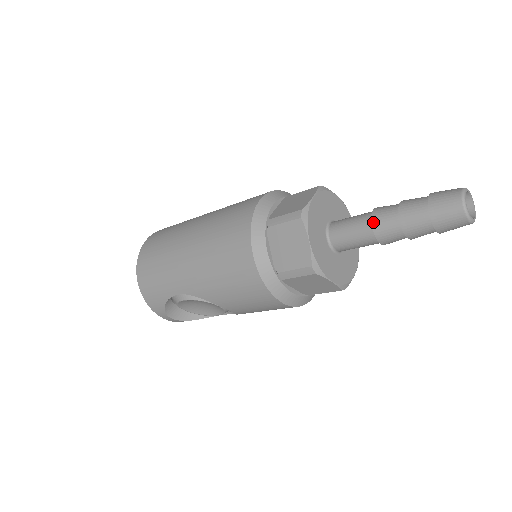
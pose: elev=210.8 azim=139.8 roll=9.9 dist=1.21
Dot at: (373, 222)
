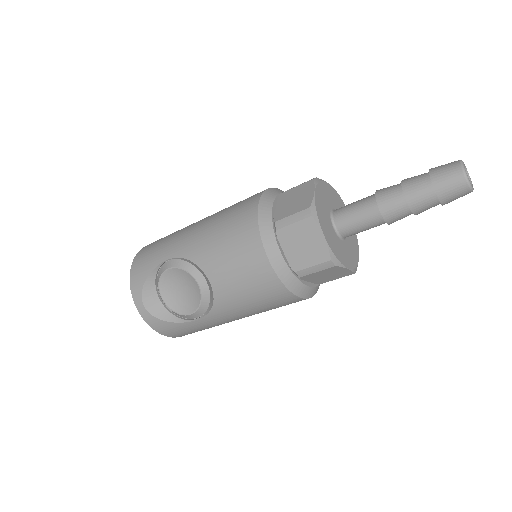
Dot at: (377, 191)
